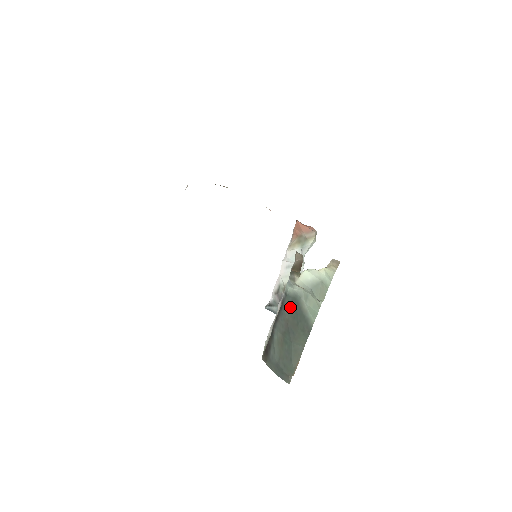
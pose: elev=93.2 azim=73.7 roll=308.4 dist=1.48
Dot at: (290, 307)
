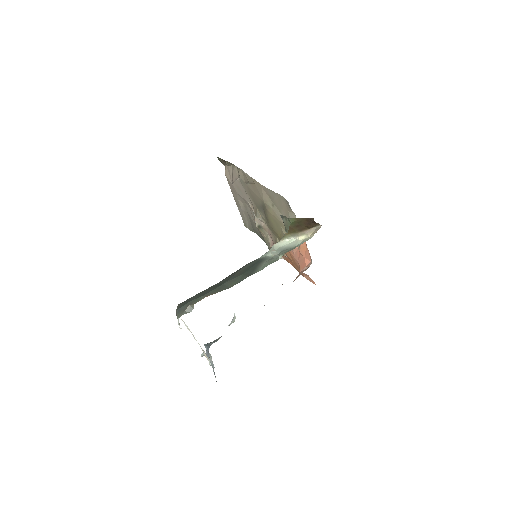
Dot at: (251, 265)
